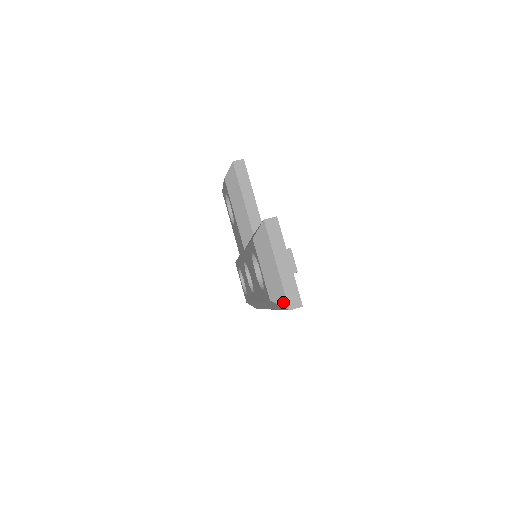
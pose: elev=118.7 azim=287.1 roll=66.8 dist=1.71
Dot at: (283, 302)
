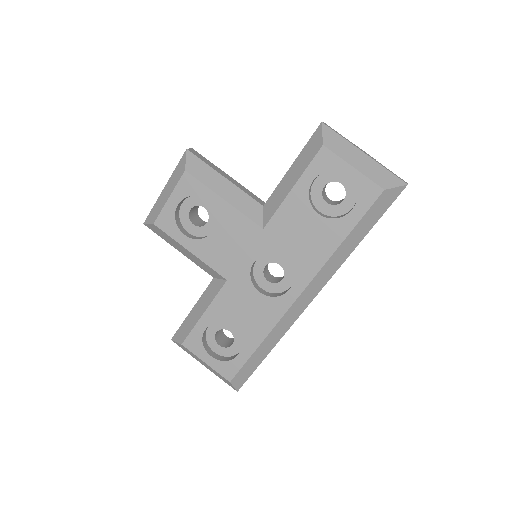
Dot at: (397, 181)
